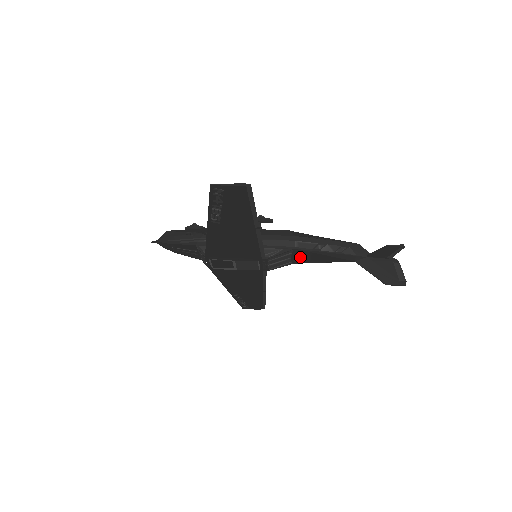
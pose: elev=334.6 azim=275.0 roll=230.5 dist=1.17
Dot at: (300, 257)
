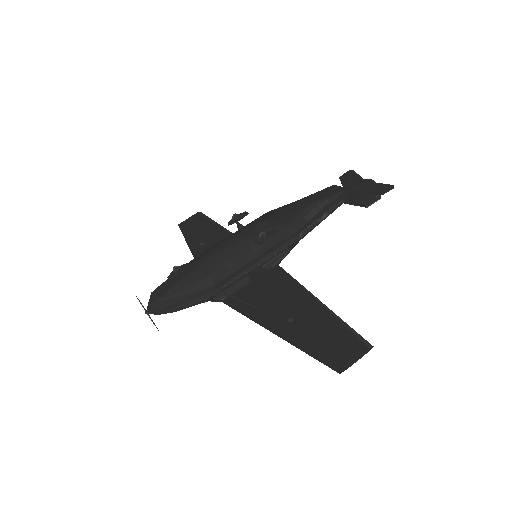
Dot at: occluded
